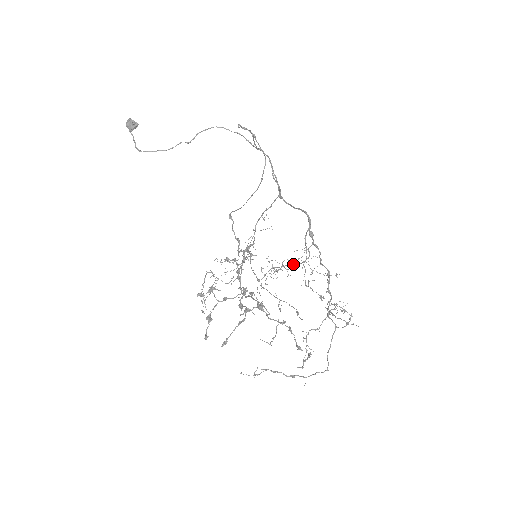
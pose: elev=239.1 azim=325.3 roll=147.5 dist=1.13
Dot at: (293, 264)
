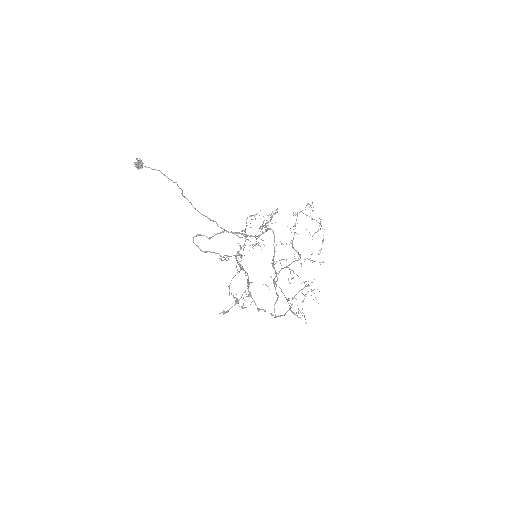
Dot at: (295, 250)
